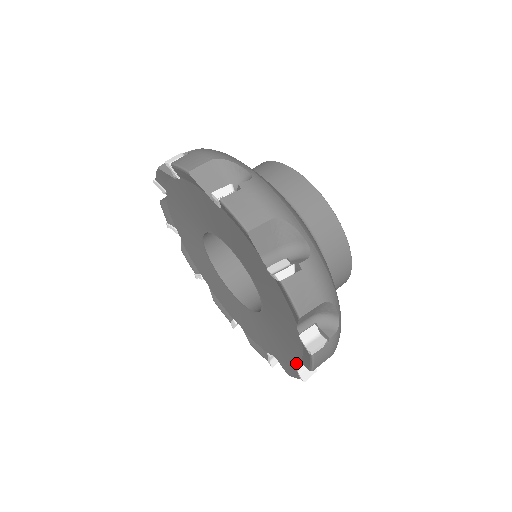
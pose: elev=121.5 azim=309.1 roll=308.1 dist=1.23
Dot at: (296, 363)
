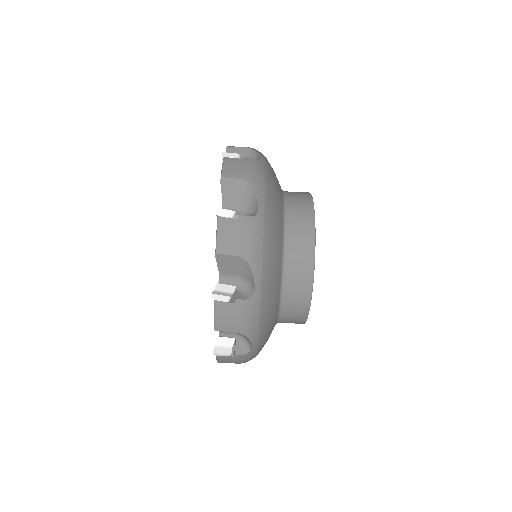
Dot at: occluded
